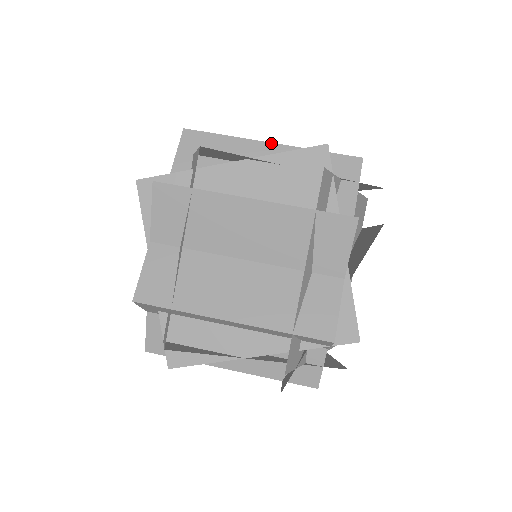
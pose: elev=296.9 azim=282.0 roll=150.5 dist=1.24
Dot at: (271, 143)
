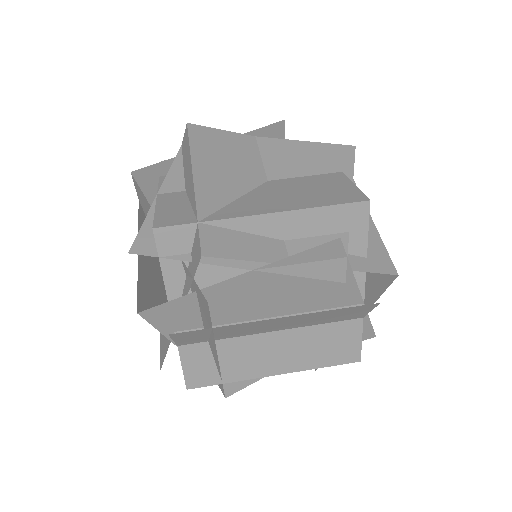
Dot at: (263, 215)
